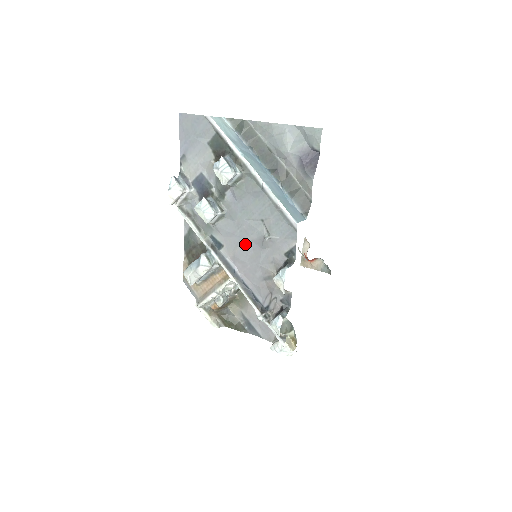
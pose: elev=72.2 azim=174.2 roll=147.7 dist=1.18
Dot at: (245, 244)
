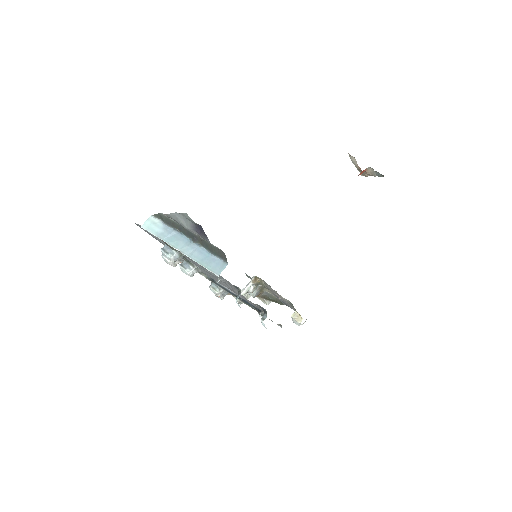
Dot at: occluded
